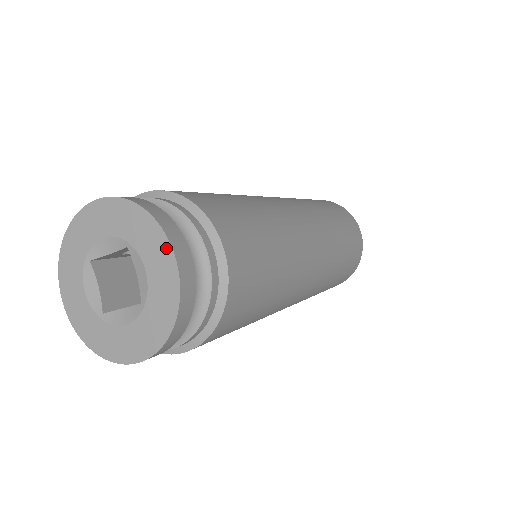
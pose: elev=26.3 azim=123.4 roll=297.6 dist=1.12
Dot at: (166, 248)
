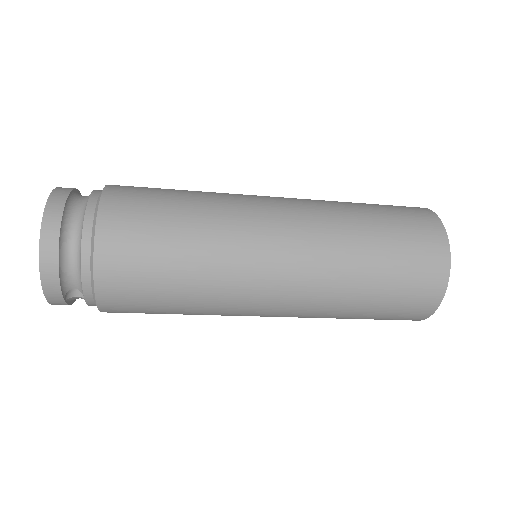
Dot at: (47, 207)
